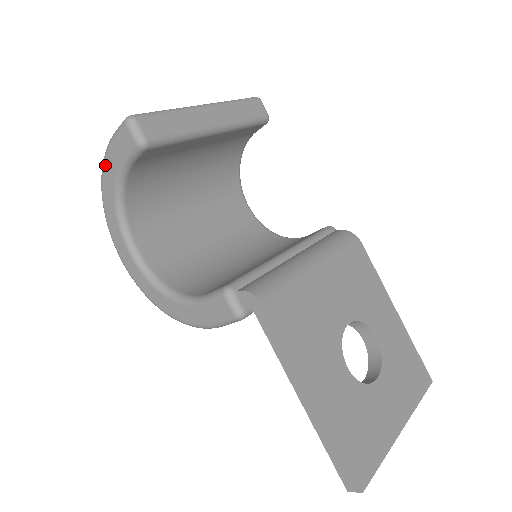
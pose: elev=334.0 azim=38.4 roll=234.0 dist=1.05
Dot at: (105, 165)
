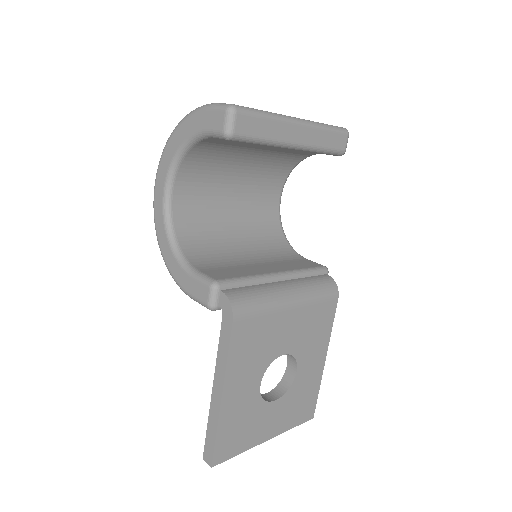
Dot at: (189, 118)
